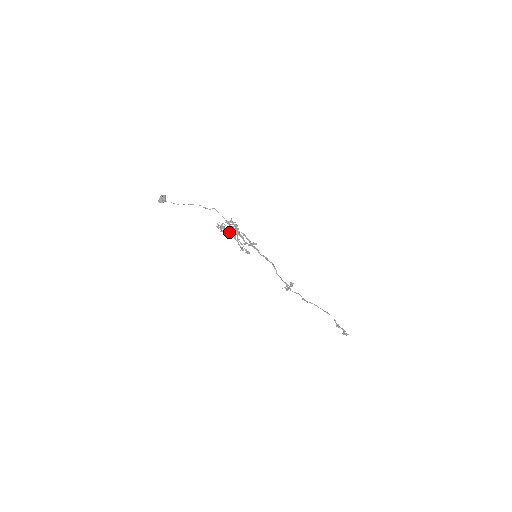
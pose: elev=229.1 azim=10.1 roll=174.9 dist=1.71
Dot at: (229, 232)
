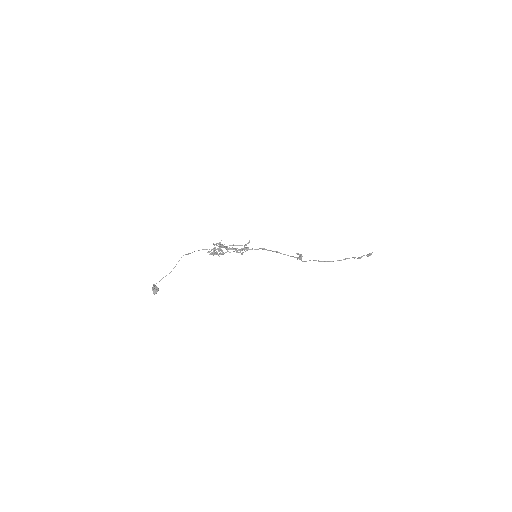
Dot at: (221, 250)
